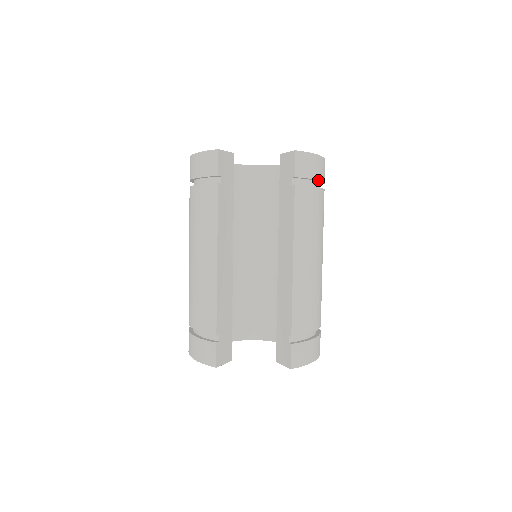
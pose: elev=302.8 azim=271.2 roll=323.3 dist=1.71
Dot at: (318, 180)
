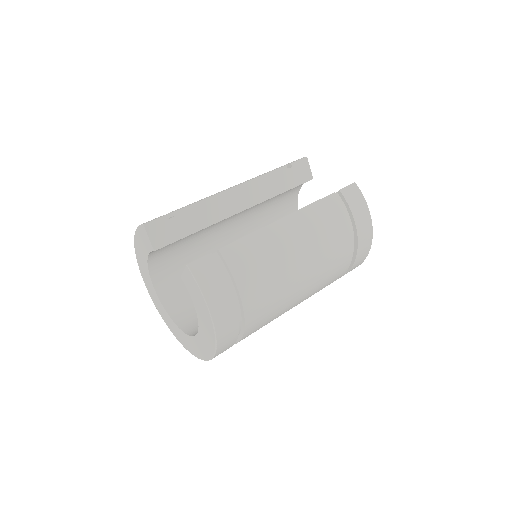
Dot at: (354, 222)
